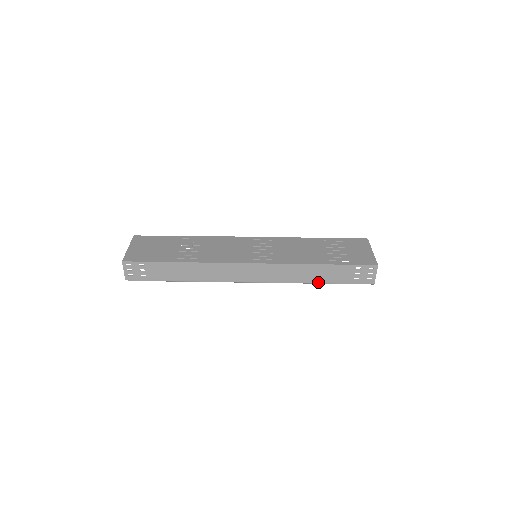
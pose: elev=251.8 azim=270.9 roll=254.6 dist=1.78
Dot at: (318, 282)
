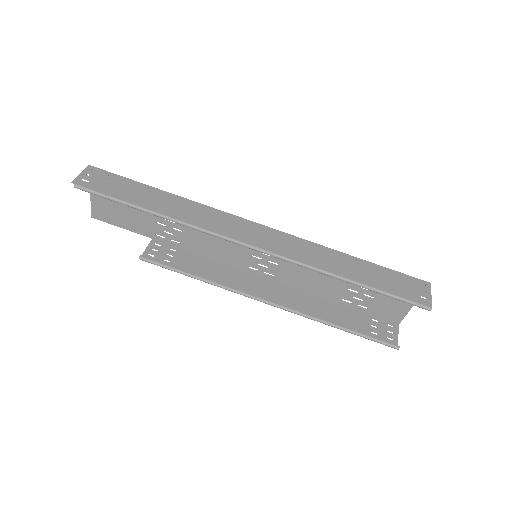
Dot at: (349, 278)
